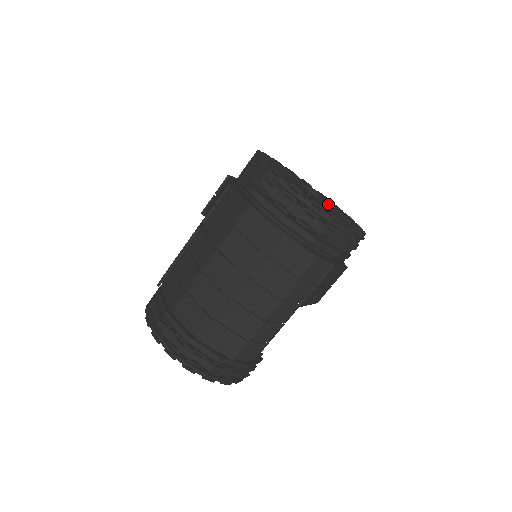
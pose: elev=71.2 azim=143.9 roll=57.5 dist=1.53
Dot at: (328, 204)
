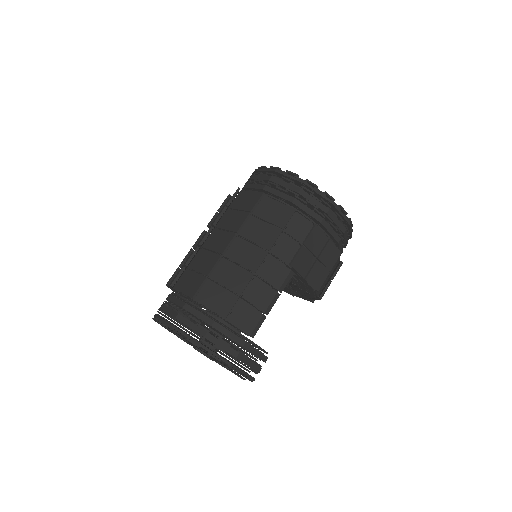
Dot at: occluded
